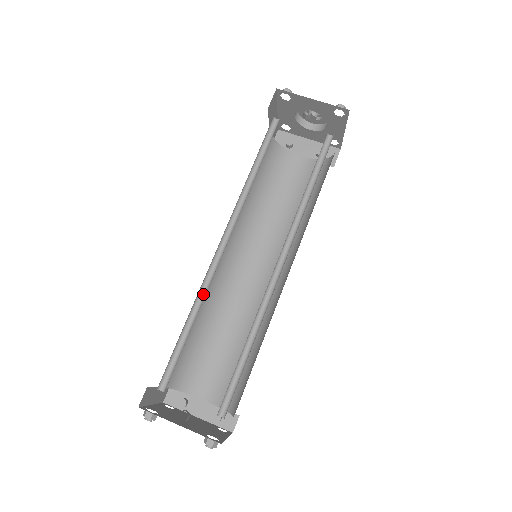
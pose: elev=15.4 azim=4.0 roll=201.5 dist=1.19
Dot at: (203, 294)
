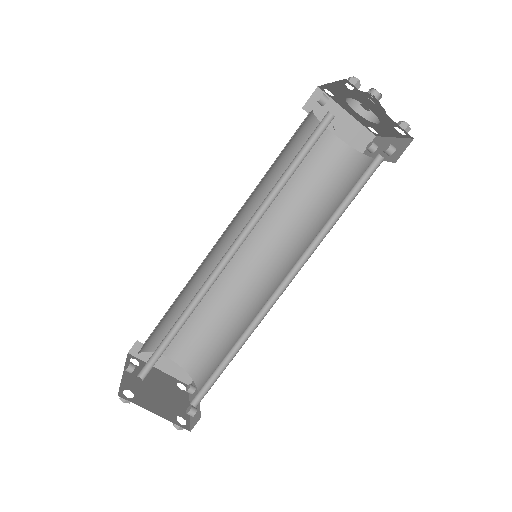
Dot at: (198, 280)
